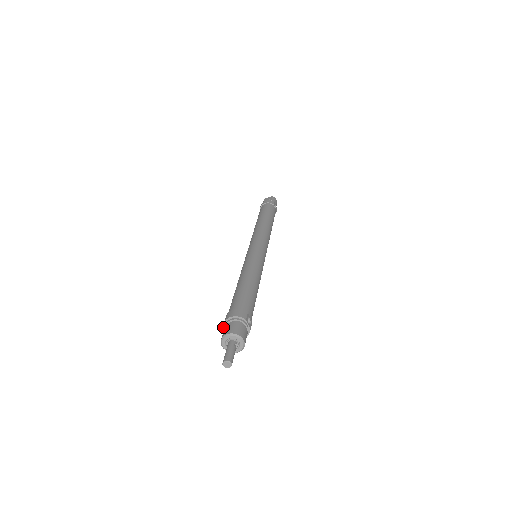
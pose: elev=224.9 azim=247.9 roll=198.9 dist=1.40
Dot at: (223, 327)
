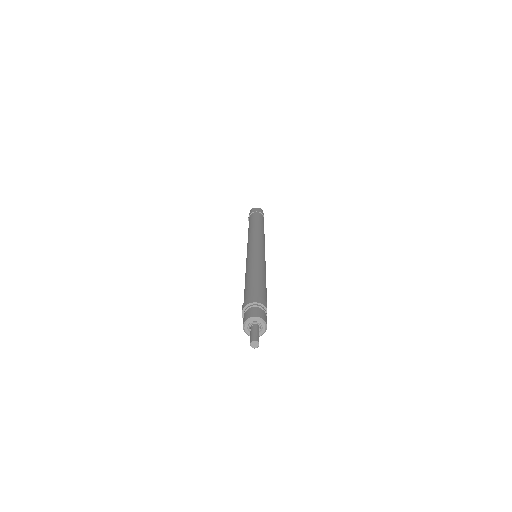
Dot at: (242, 310)
